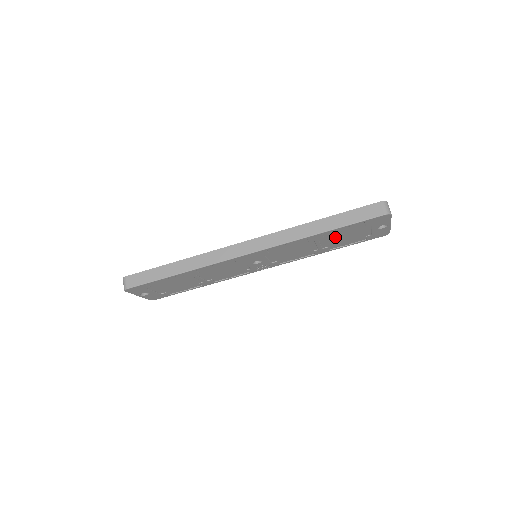
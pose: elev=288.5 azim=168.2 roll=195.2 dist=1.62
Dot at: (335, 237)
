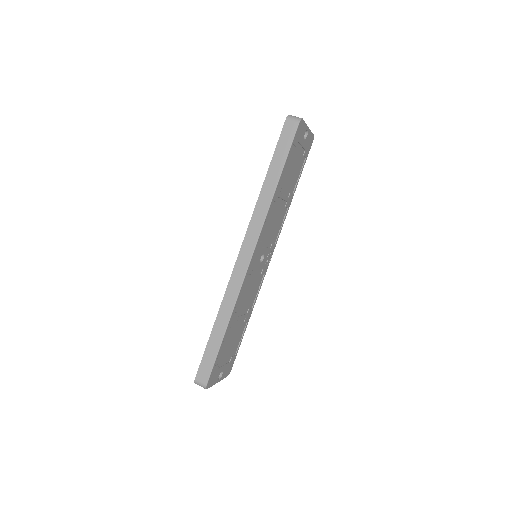
Dot at: (287, 179)
